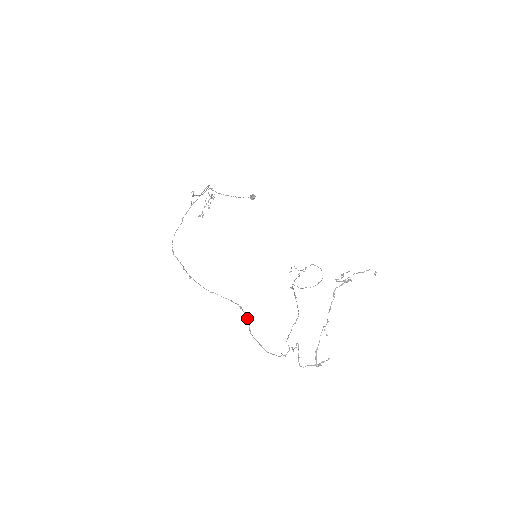
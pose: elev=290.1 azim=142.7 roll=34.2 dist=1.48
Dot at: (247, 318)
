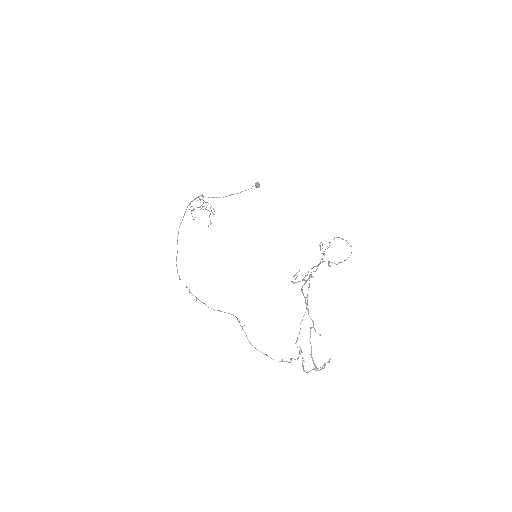
Dot at: (244, 332)
